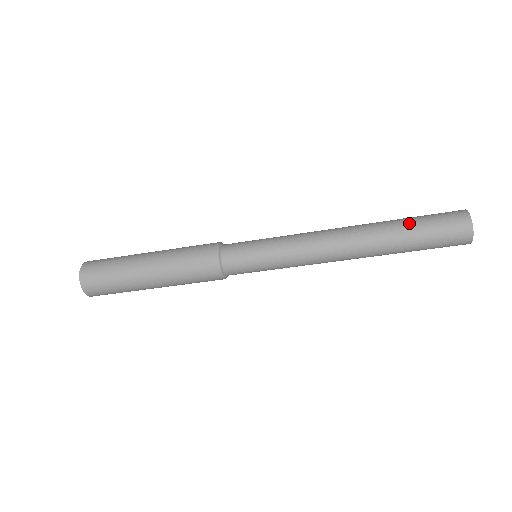
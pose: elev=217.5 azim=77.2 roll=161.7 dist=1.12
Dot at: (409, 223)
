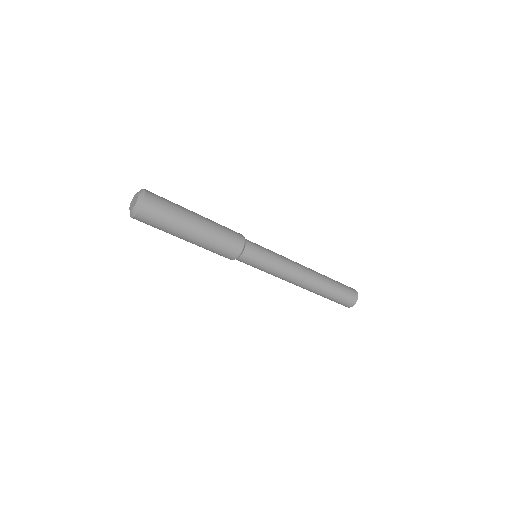
Dot at: occluded
